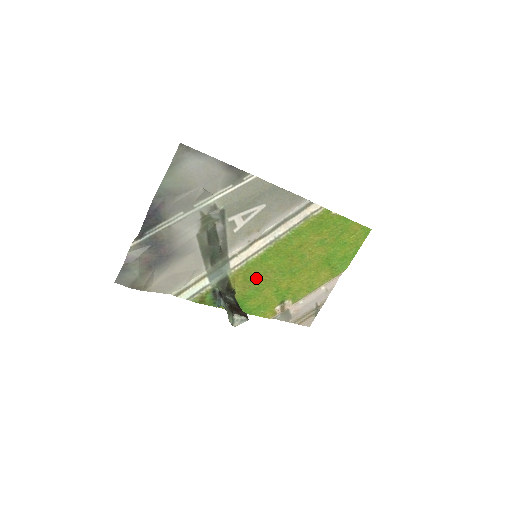
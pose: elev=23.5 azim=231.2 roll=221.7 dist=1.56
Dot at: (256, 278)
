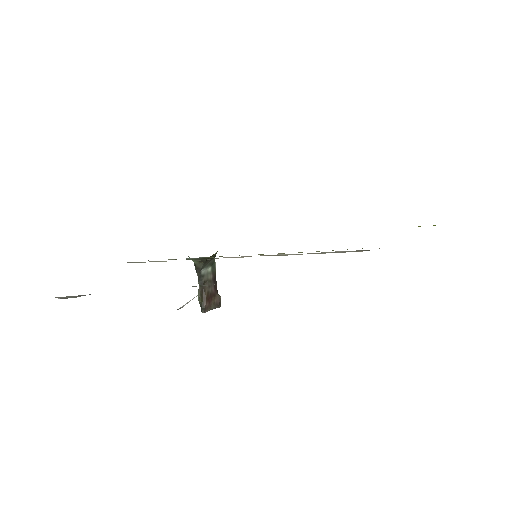
Dot at: occluded
